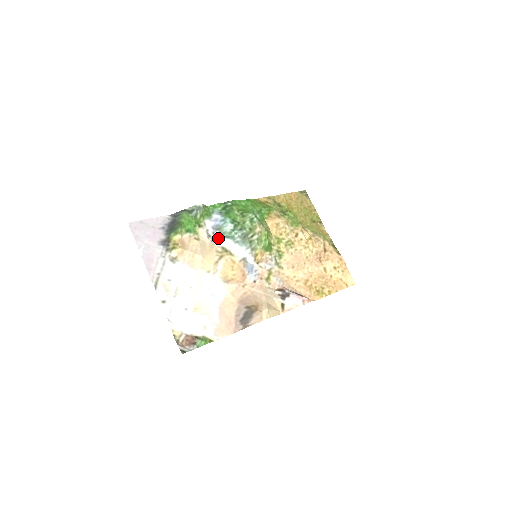
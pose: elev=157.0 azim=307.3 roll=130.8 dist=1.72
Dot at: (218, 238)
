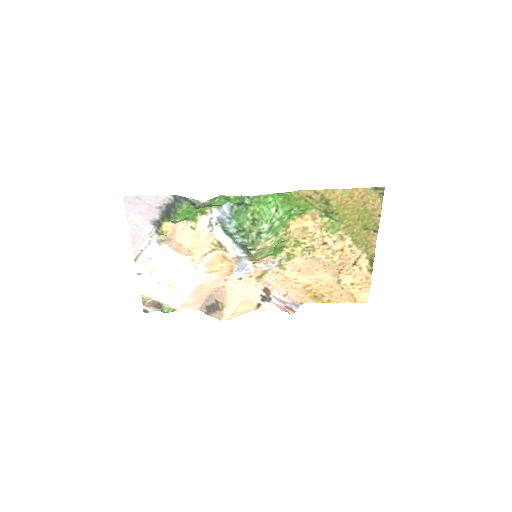
Dot at: (218, 231)
